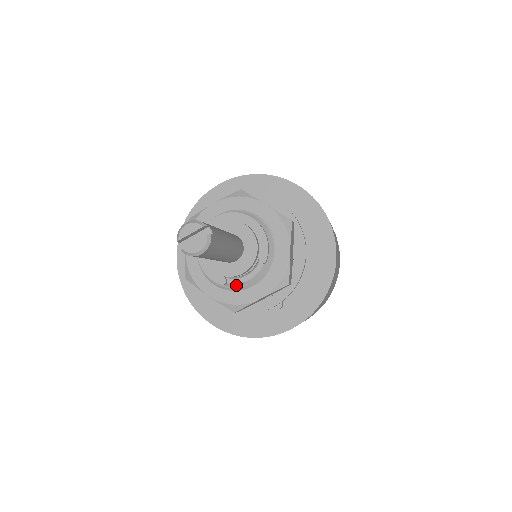
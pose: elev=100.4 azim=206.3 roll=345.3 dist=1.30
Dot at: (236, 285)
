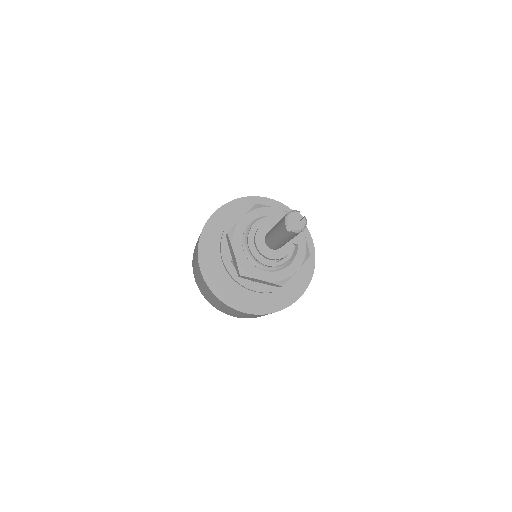
Dot at: (282, 265)
